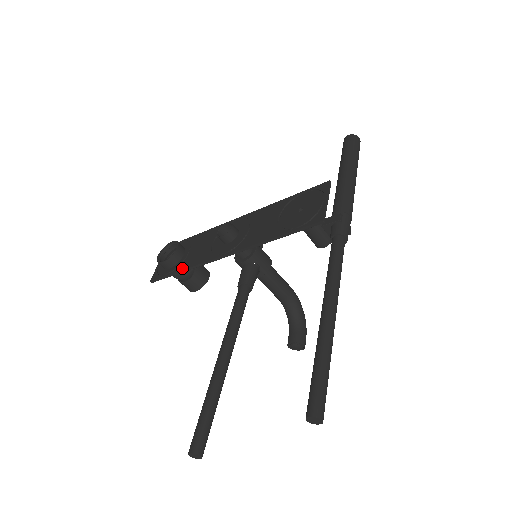
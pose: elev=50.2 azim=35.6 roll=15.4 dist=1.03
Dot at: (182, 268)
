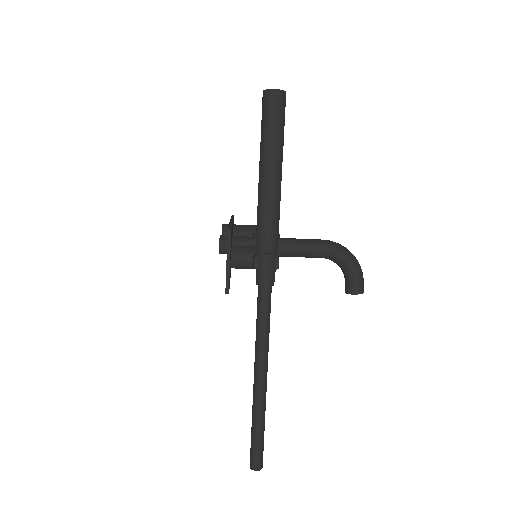
Dot at: occluded
